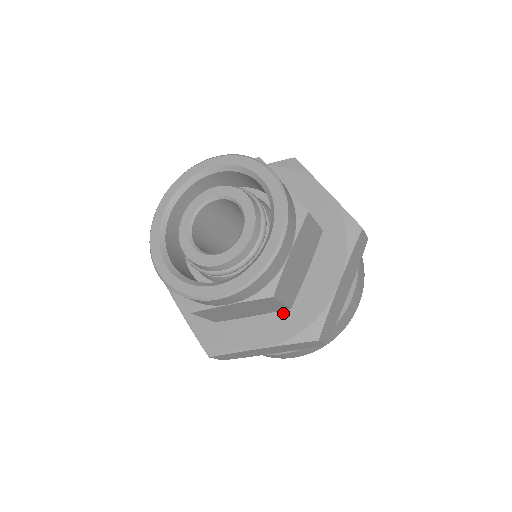
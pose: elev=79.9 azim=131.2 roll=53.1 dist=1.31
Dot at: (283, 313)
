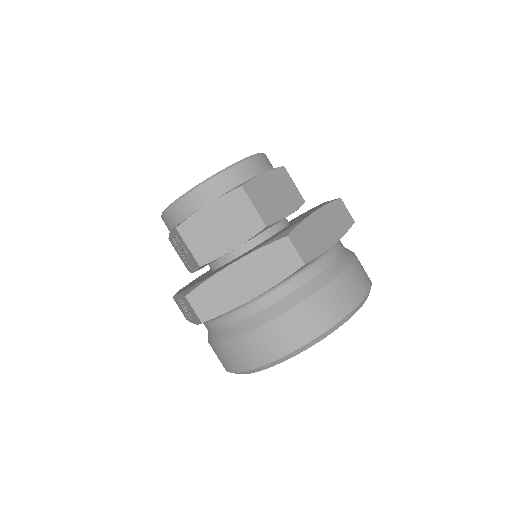
Dot at: (262, 243)
